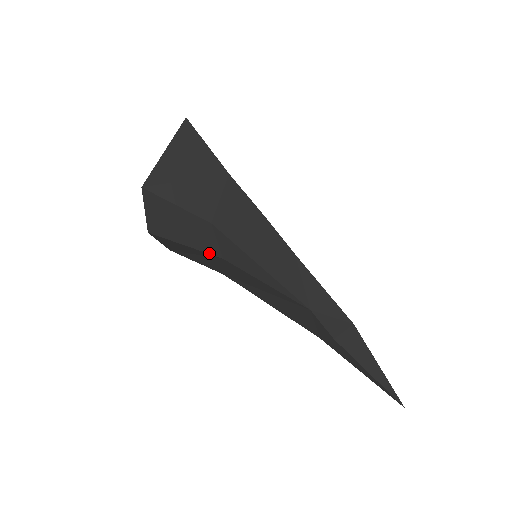
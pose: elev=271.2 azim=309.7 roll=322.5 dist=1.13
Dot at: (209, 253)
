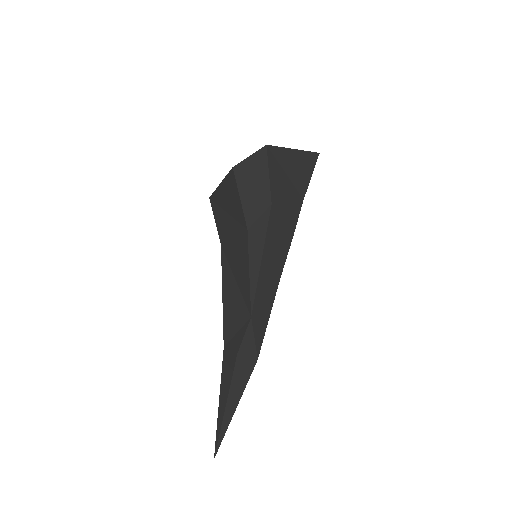
Dot at: (245, 217)
